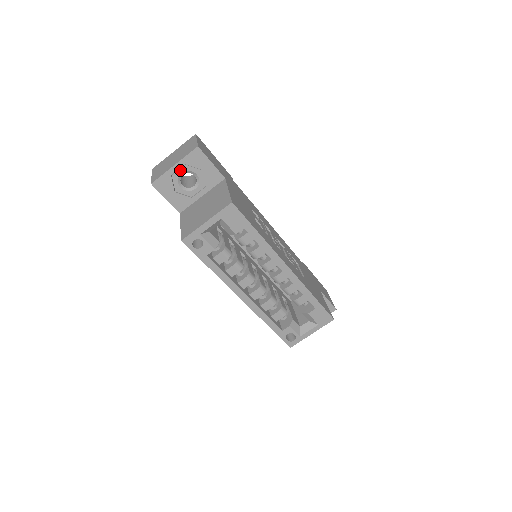
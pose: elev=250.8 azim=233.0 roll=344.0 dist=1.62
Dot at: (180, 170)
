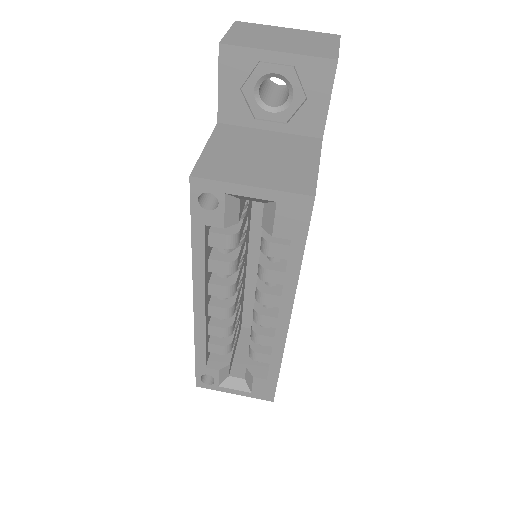
Dot at: (278, 67)
